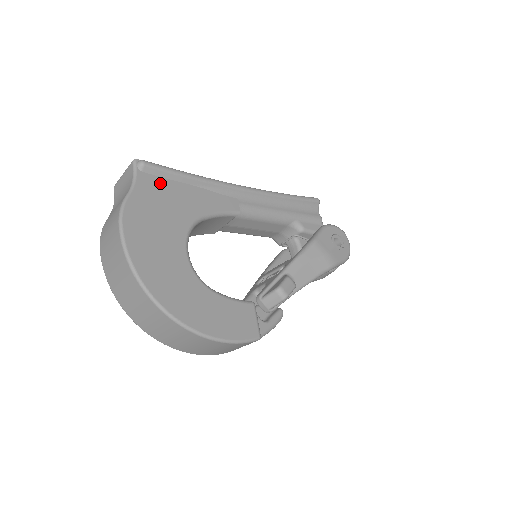
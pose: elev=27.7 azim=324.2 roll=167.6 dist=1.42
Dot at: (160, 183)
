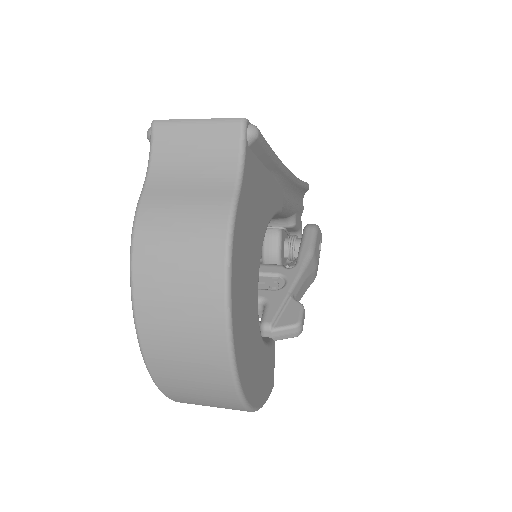
Dot at: (256, 169)
